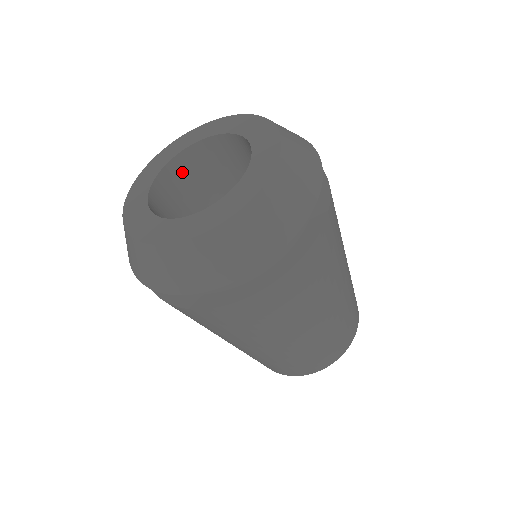
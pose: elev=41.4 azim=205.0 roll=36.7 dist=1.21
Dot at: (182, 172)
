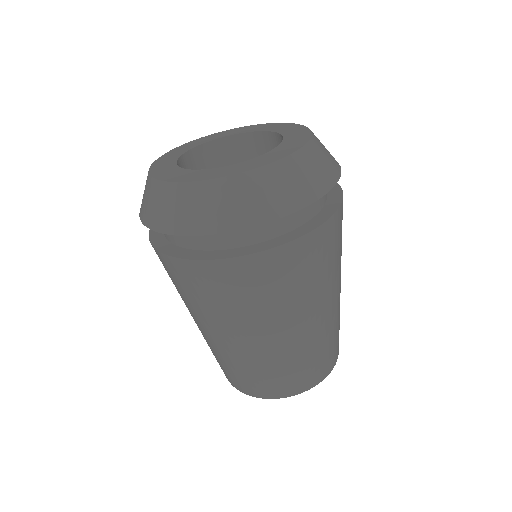
Dot at: (194, 166)
